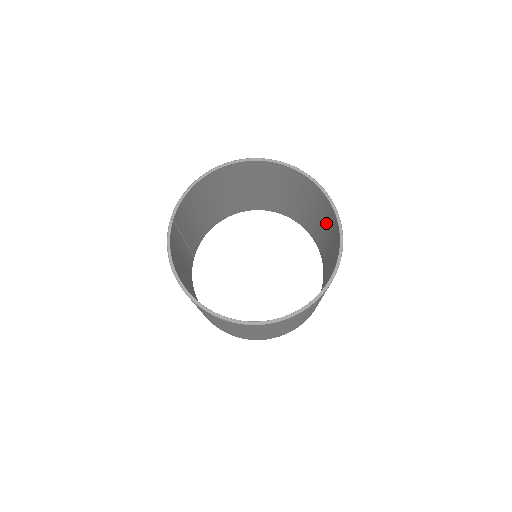
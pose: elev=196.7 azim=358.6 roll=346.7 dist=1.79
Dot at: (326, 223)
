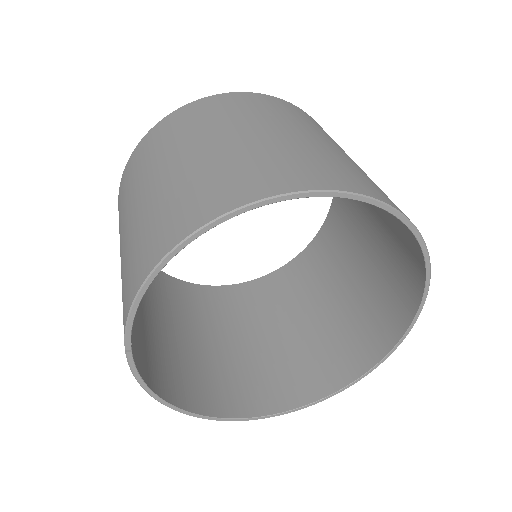
Dot at: occluded
